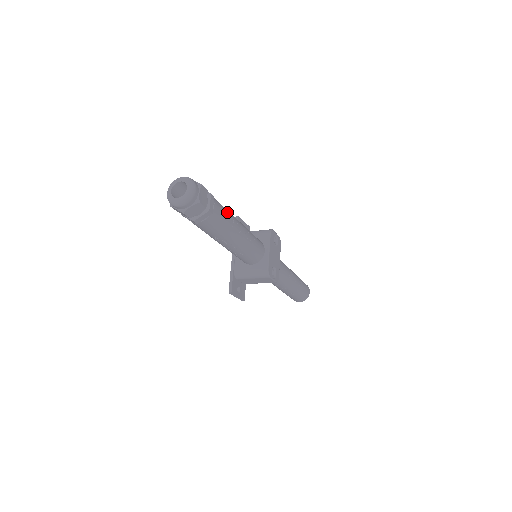
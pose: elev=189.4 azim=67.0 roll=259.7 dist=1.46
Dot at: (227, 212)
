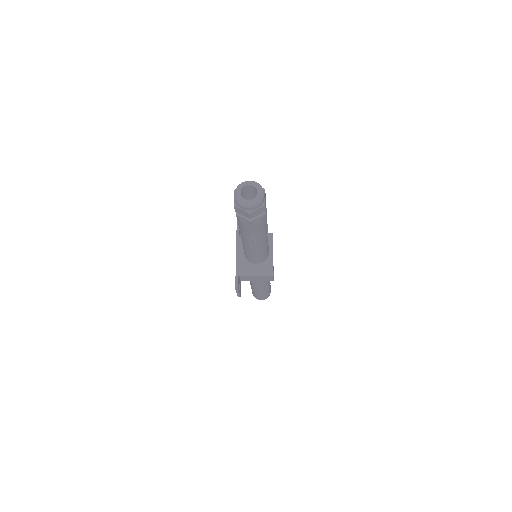
Dot at: occluded
